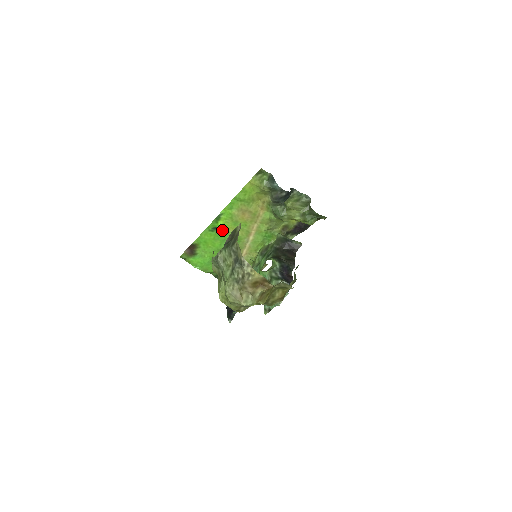
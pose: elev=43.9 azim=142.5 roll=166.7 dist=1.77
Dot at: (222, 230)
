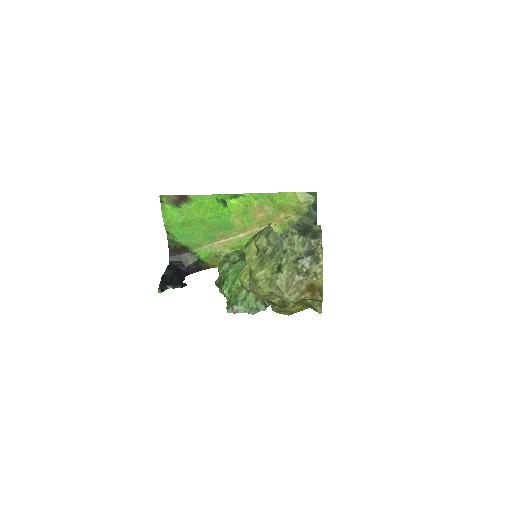
Dot at: (227, 208)
